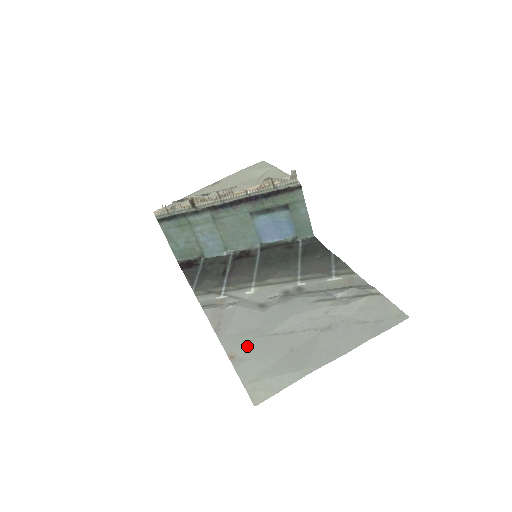
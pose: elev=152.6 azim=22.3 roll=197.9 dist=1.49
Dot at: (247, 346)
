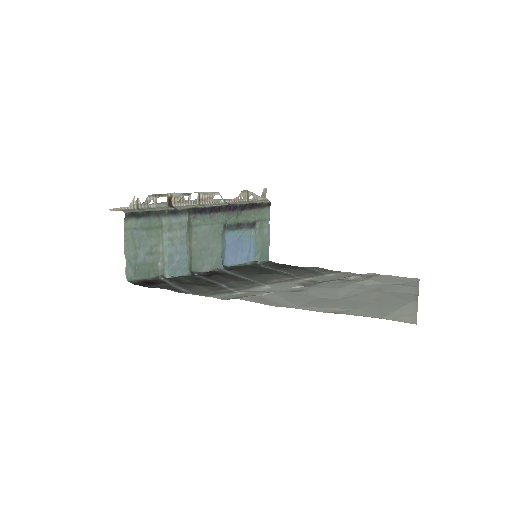
Dot at: (334, 305)
